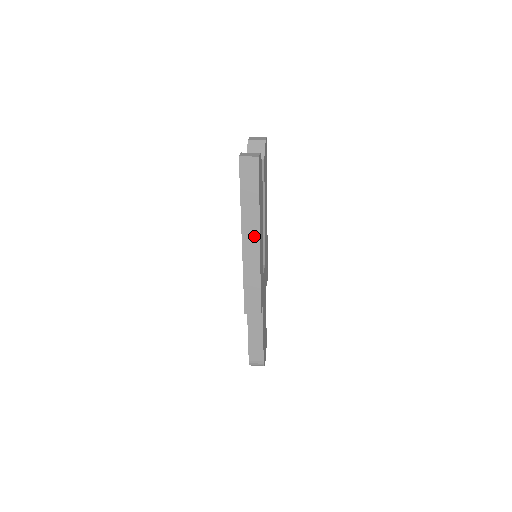
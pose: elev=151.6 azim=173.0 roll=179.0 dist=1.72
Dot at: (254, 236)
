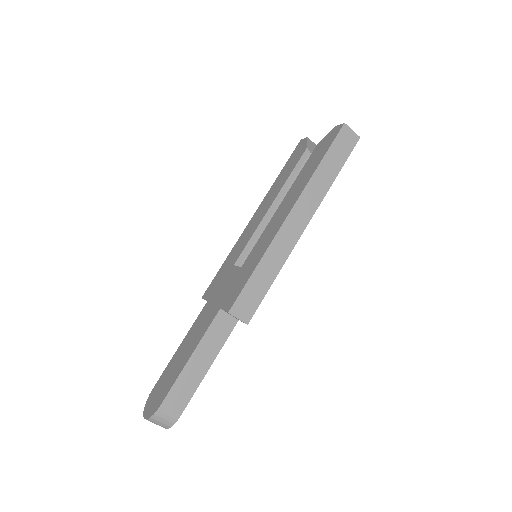
Dot at: (305, 215)
